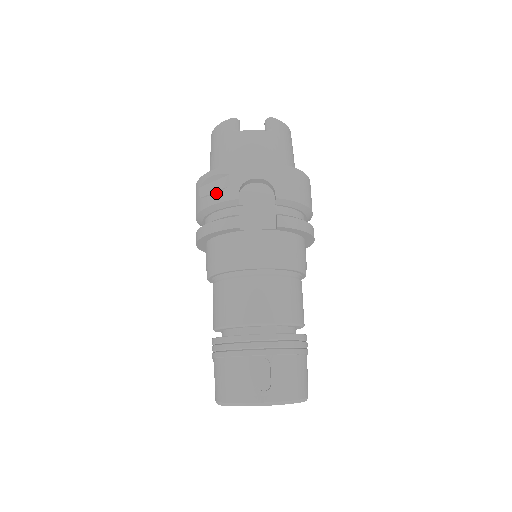
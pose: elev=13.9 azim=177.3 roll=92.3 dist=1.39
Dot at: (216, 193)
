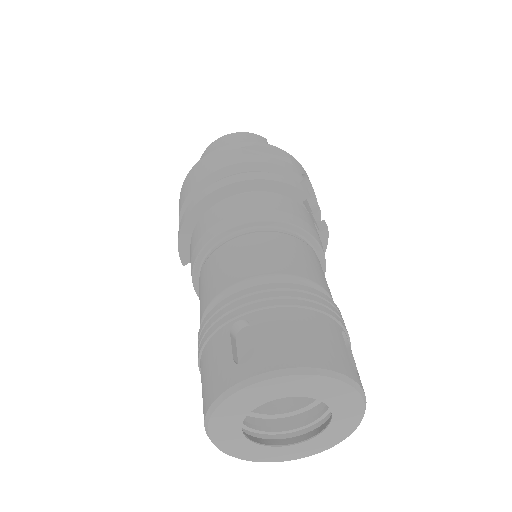
Dot at: (278, 159)
